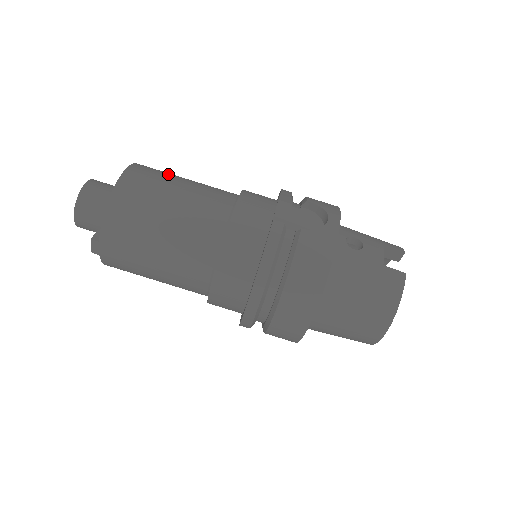
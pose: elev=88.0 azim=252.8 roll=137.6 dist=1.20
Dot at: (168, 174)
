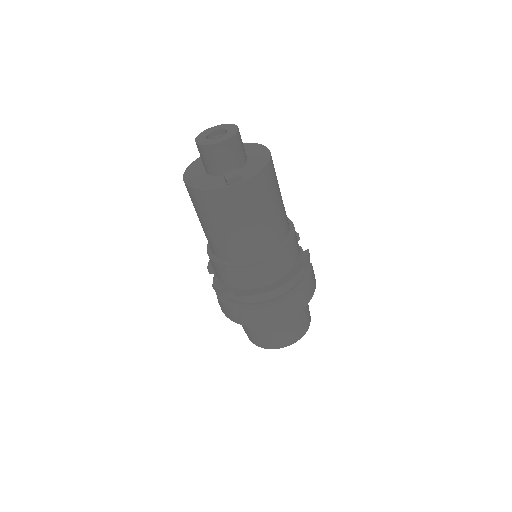
Dot at: occluded
